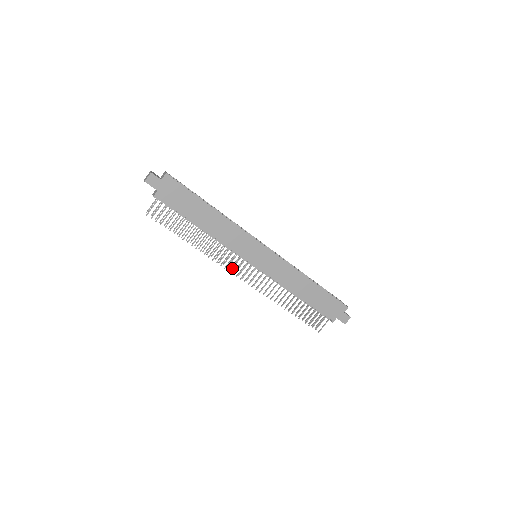
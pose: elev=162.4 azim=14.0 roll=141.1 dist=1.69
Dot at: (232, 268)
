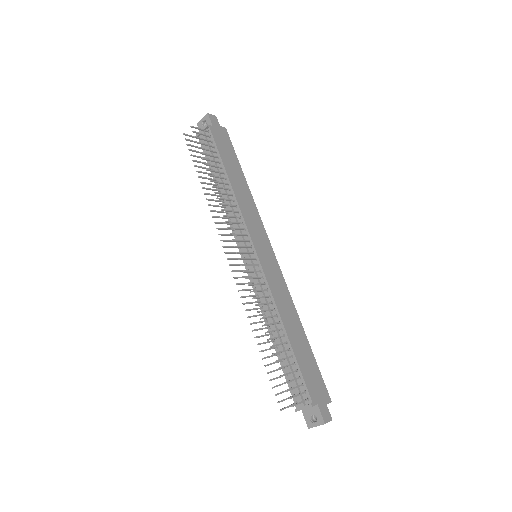
Dot at: (226, 246)
